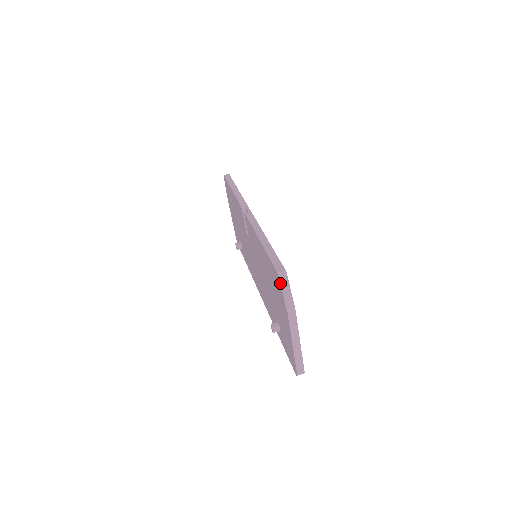
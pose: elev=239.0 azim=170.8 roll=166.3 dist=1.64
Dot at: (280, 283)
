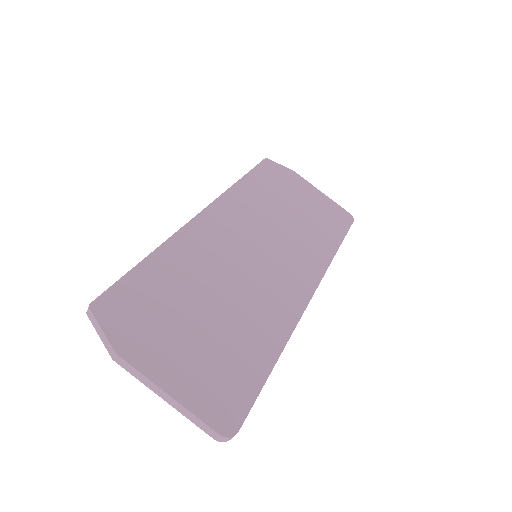
Dot at: (92, 323)
